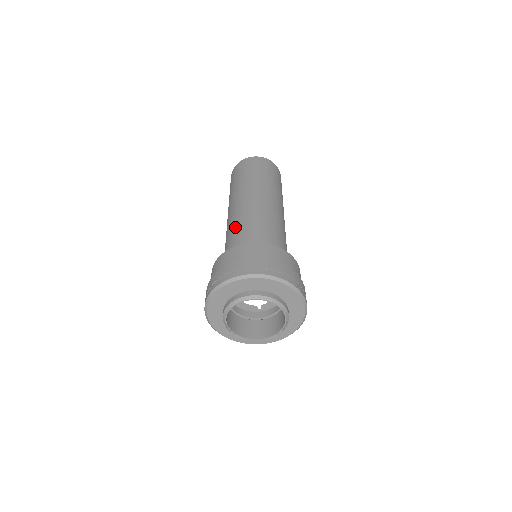
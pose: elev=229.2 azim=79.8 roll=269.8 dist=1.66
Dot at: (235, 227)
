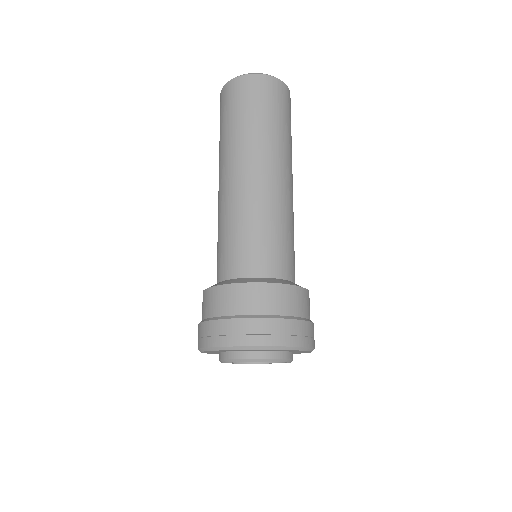
Dot at: (232, 227)
